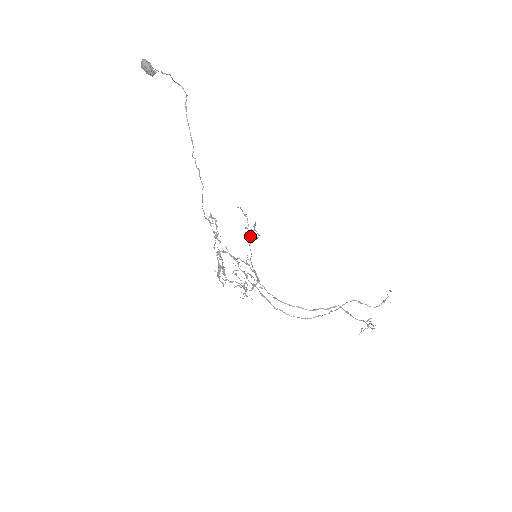
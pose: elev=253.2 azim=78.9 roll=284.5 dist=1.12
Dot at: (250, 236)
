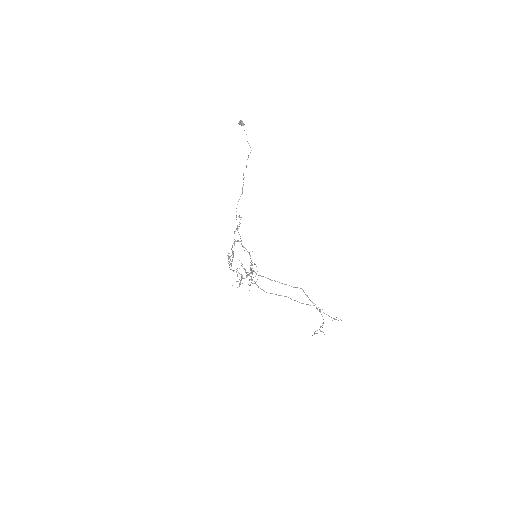
Dot at: occluded
